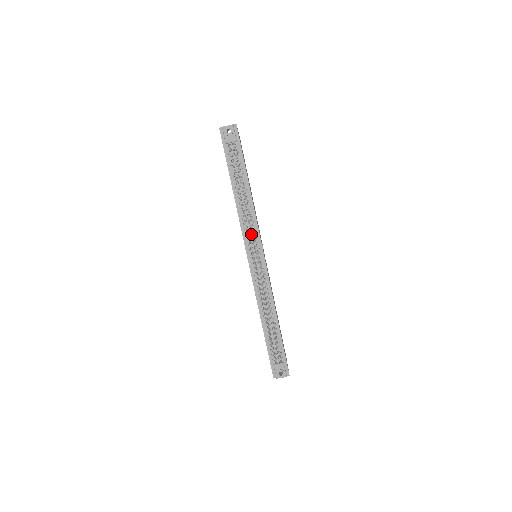
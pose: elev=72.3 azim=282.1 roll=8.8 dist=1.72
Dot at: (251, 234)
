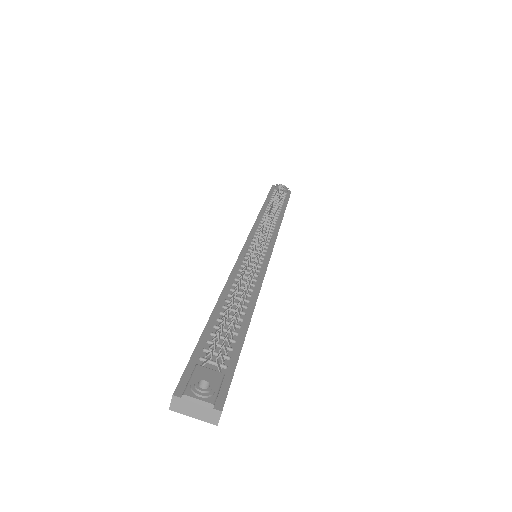
Dot at: (264, 233)
